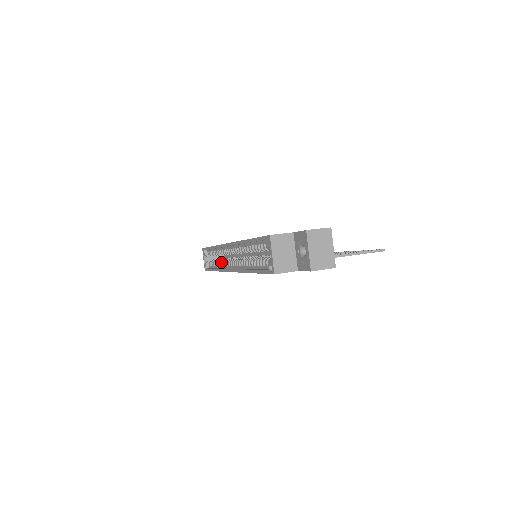
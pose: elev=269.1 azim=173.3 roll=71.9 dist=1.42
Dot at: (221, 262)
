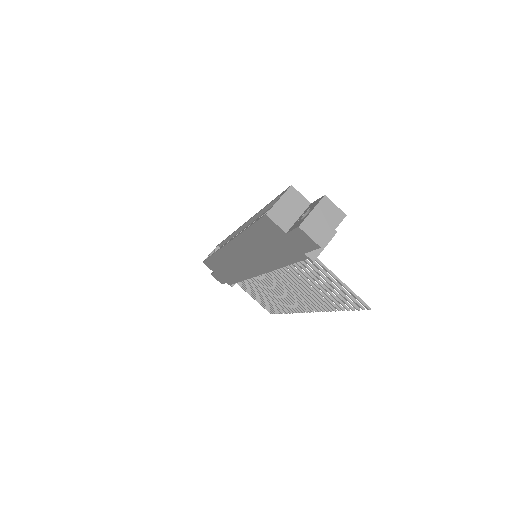
Dot at: occluded
